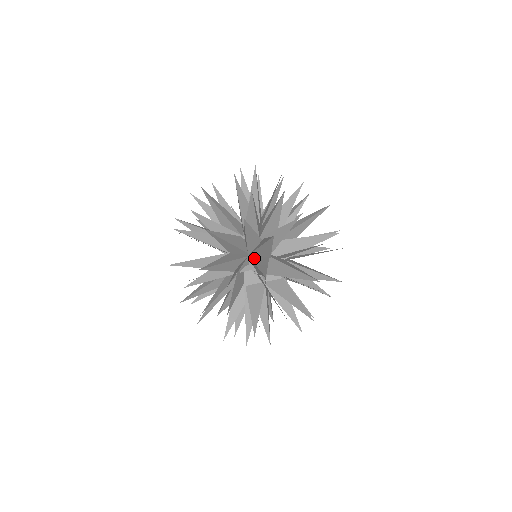
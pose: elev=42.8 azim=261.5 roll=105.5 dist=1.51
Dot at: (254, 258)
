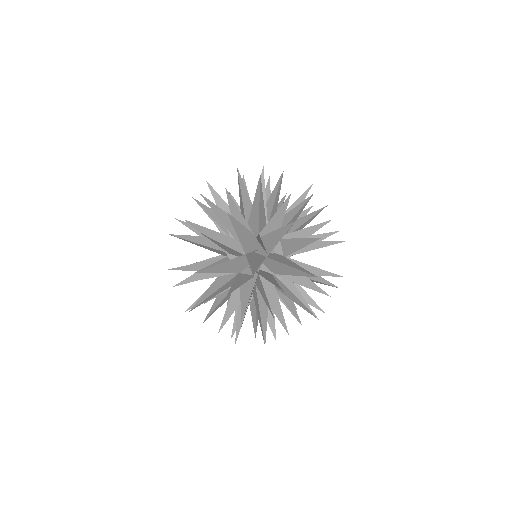
Dot at: occluded
